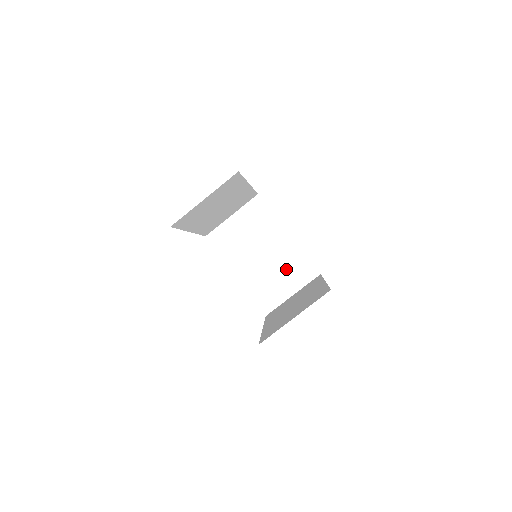
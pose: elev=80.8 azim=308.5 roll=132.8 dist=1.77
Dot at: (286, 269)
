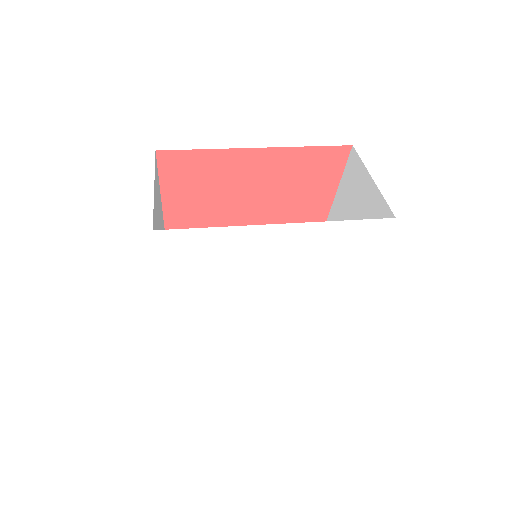
Dot at: occluded
